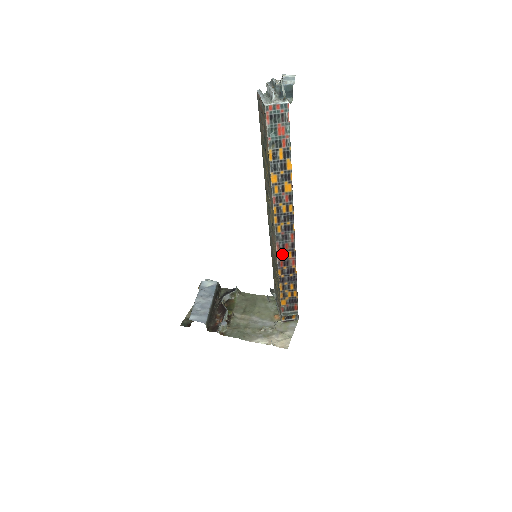
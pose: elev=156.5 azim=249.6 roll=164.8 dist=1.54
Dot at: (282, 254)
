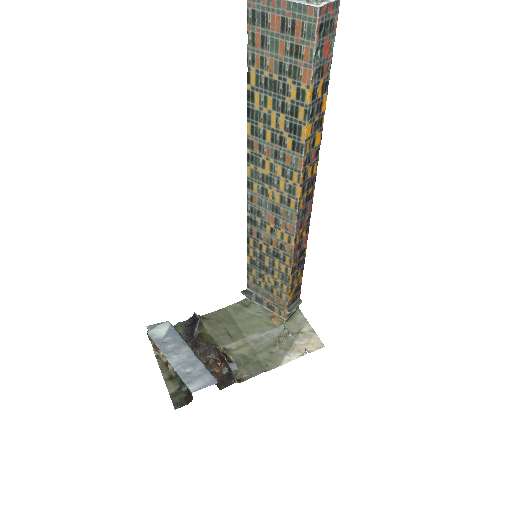
Dot at: (298, 236)
